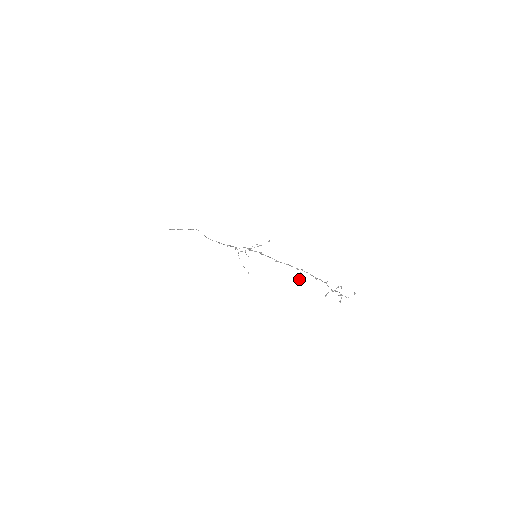
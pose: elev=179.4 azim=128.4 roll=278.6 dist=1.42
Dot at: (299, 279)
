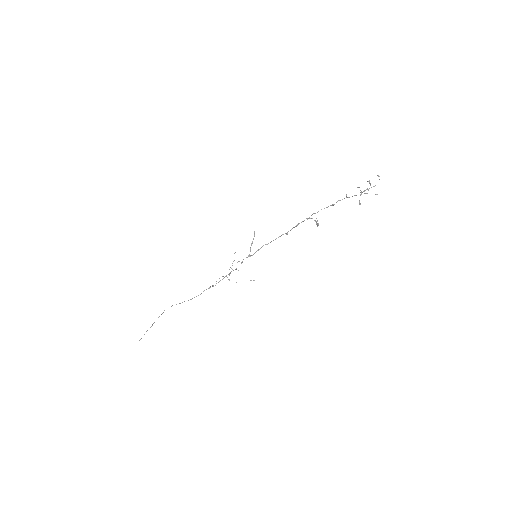
Dot at: (318, 223)
